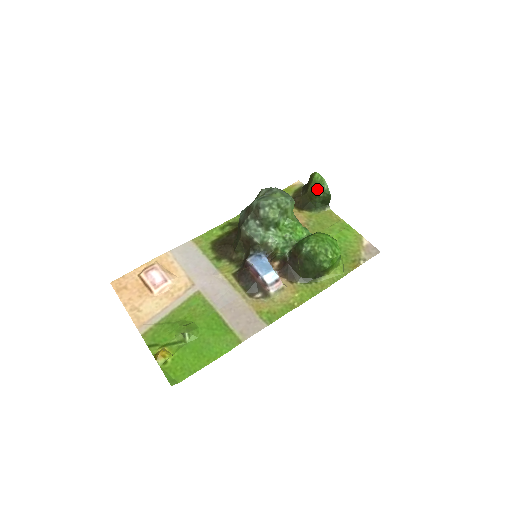
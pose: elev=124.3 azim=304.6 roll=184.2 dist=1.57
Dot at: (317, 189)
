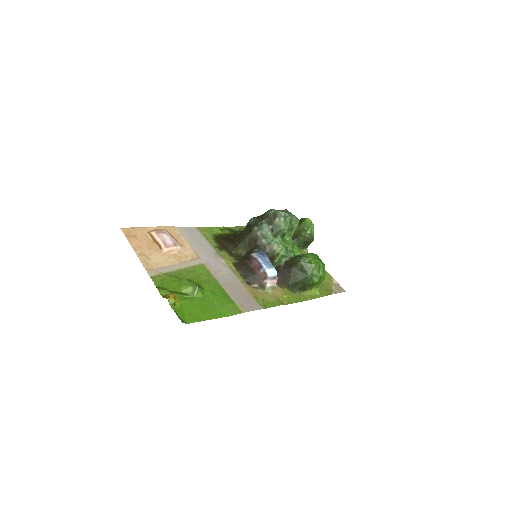
Dot at: (305, 230)
